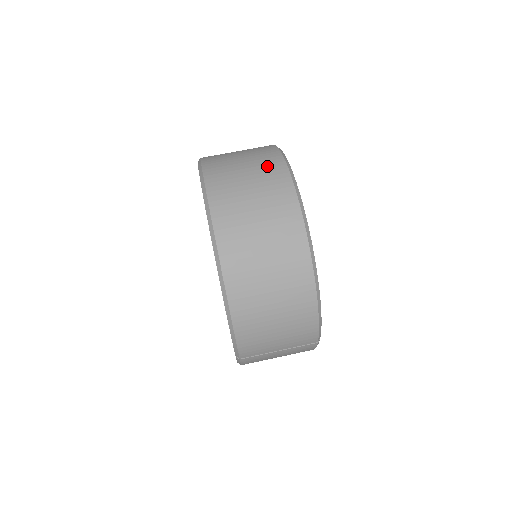
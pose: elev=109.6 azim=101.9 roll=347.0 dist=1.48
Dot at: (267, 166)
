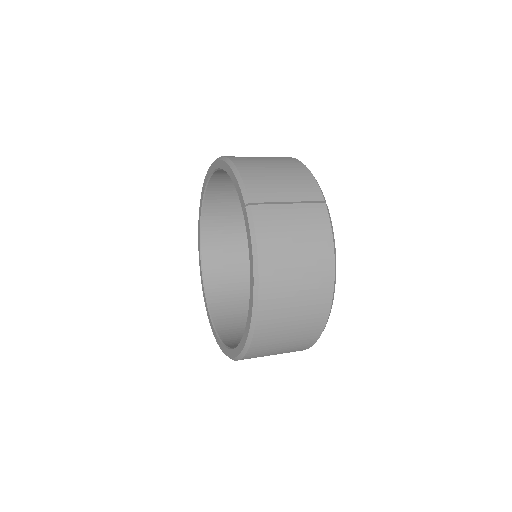
Dot at: occluded
